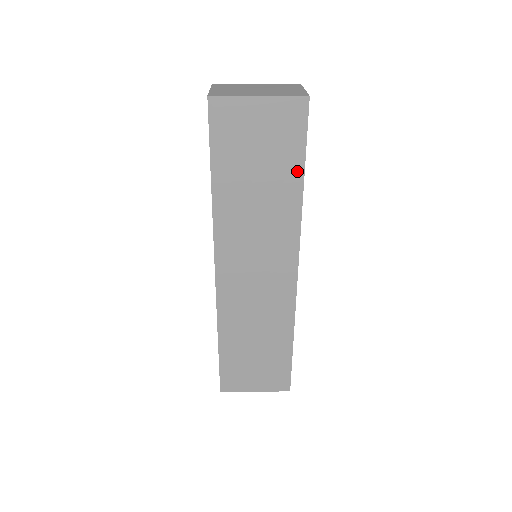
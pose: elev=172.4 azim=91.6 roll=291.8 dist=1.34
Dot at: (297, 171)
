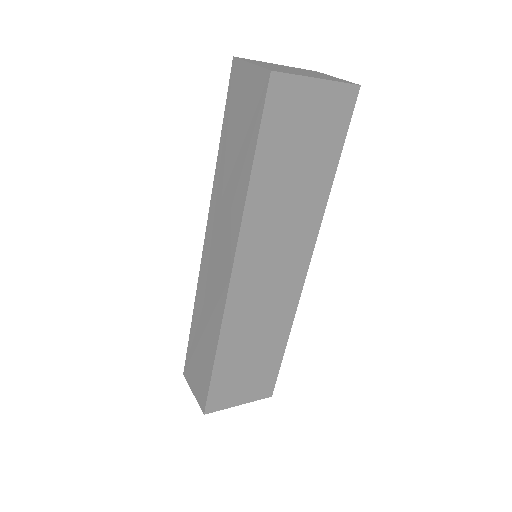
Dot at: (332, 163)
